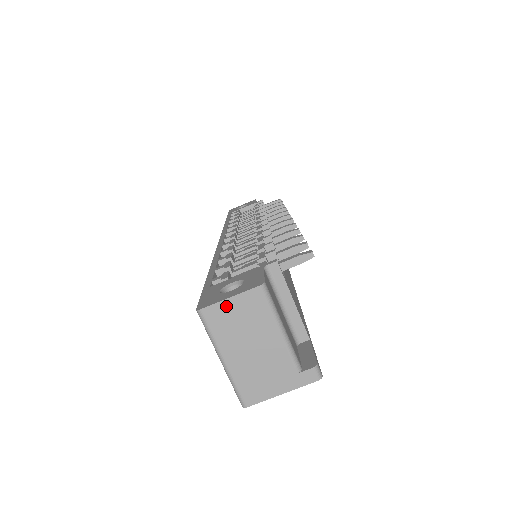
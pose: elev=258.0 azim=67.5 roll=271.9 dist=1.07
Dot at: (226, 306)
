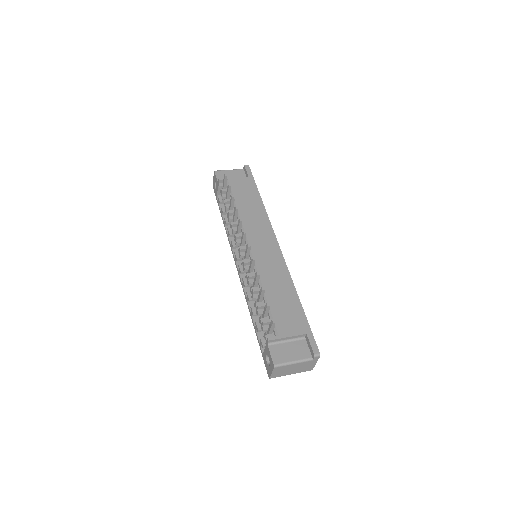
Dot at: (274, 374)
